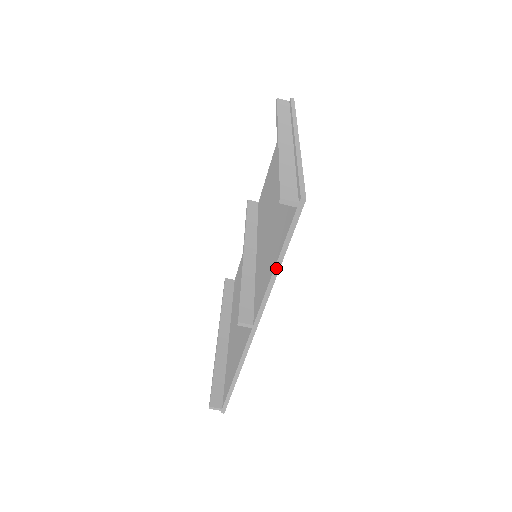
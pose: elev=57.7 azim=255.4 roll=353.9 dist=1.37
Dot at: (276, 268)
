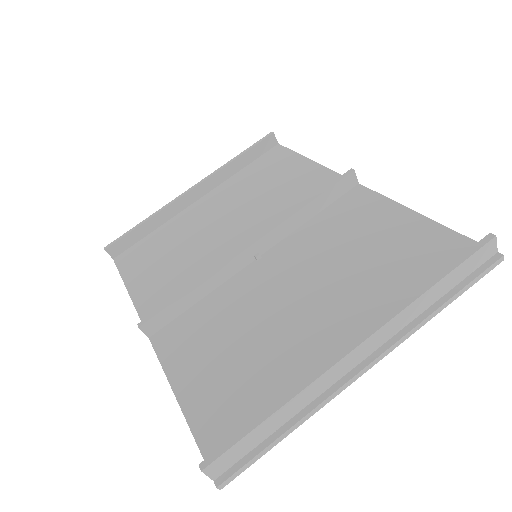
Dot at: (178, 401)
